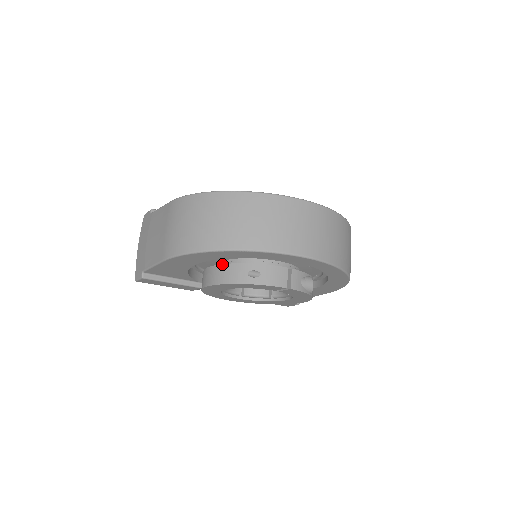
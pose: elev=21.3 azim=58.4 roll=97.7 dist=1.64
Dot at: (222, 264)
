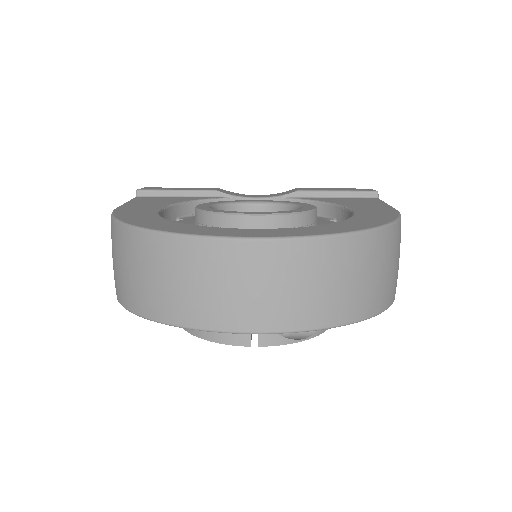
Dot at: occluded
